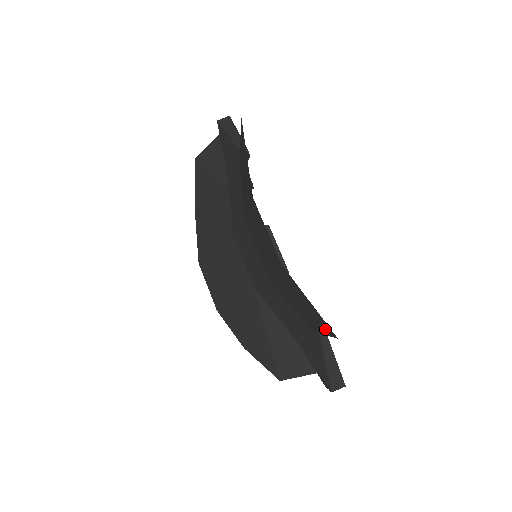
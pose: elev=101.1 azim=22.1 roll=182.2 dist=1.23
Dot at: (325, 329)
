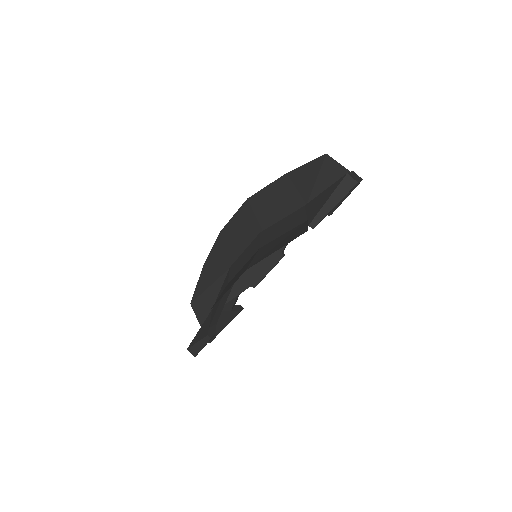
Dot at: occluded
